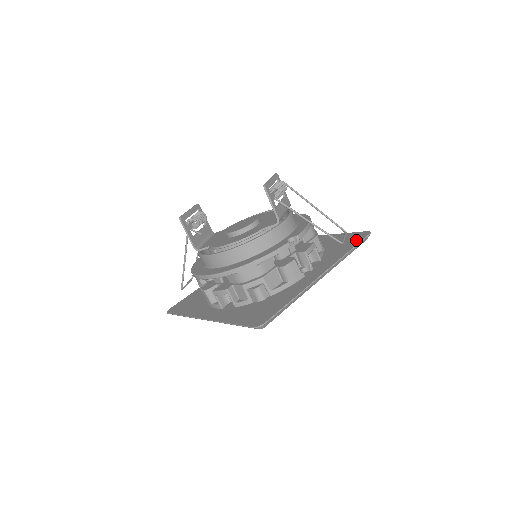
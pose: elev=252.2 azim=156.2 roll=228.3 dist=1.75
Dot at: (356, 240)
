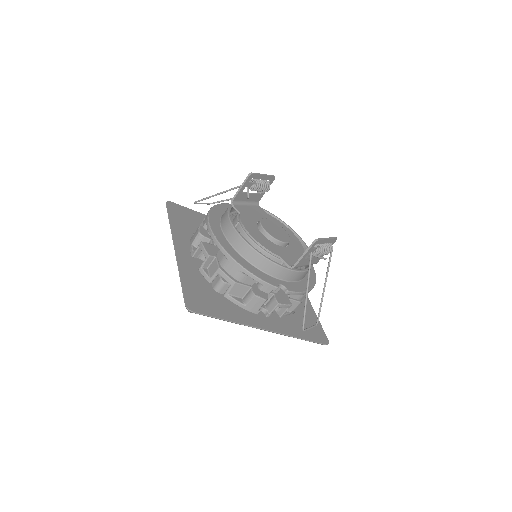
Dot at: (315, 336)
